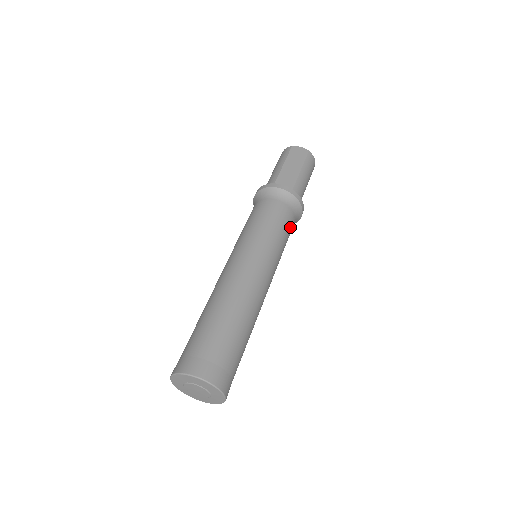
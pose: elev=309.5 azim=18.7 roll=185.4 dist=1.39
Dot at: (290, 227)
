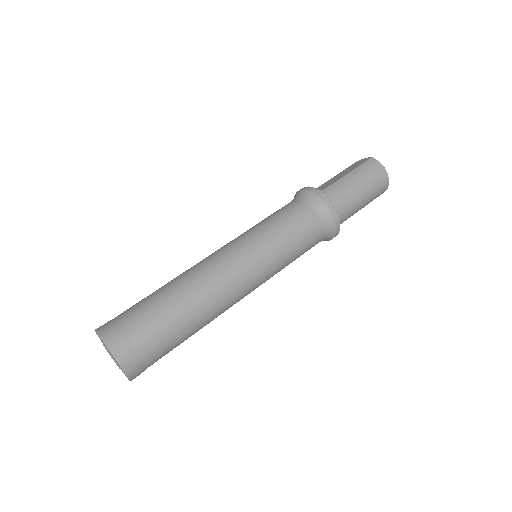
Dot at: (301, 223)
